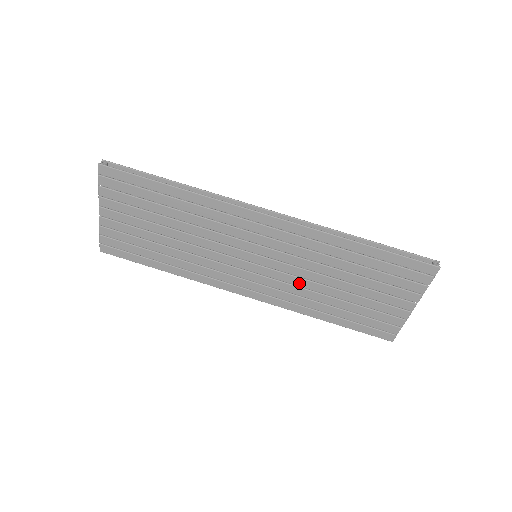
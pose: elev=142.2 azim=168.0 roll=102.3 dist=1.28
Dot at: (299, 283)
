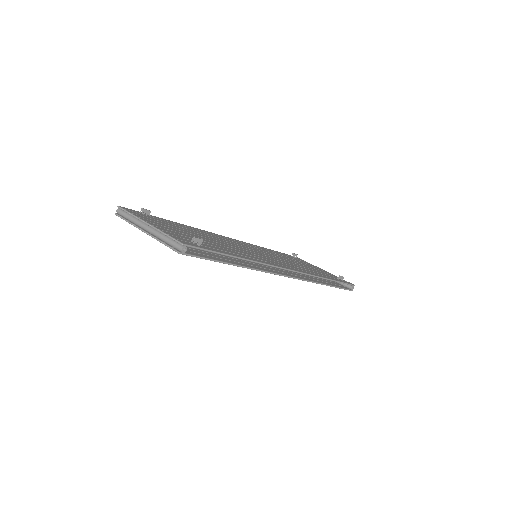
Dot at: occluded
